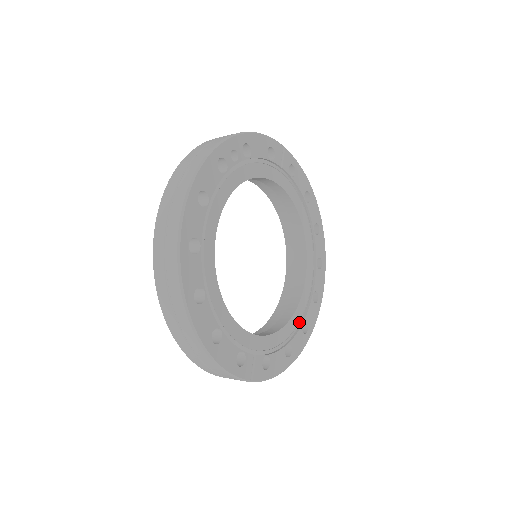
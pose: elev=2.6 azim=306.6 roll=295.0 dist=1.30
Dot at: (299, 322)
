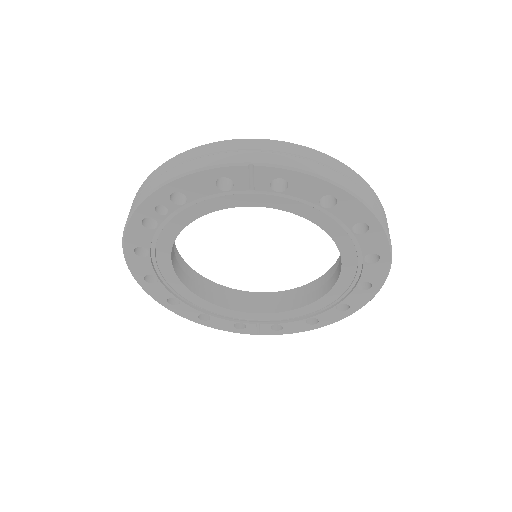
Dot at: (331, 303)
